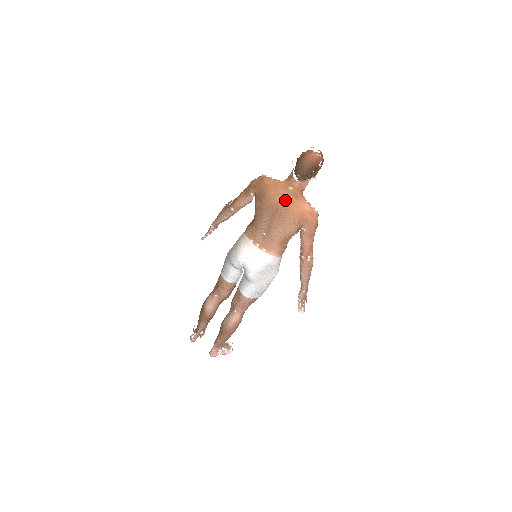
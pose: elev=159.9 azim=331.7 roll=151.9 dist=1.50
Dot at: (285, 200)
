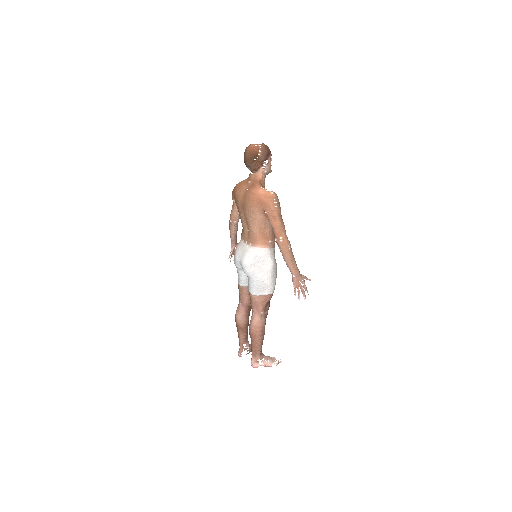
Dot at: (246, 192)
